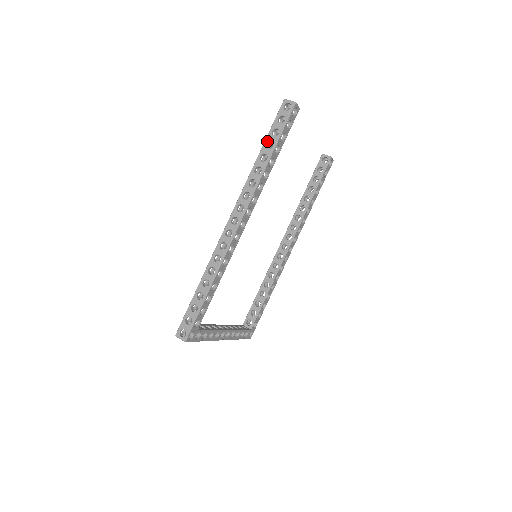
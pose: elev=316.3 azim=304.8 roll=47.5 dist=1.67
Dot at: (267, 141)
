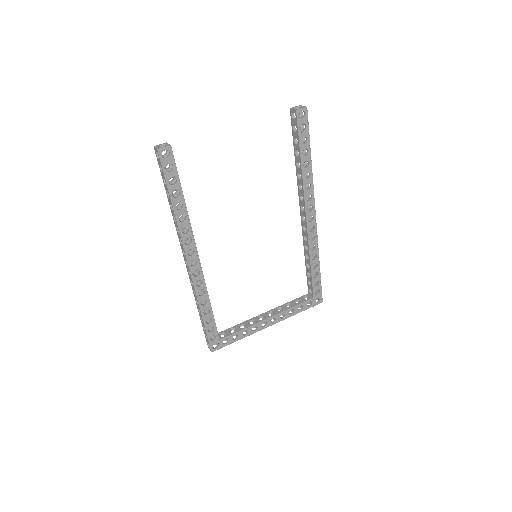
Dot at: (166, 191)
